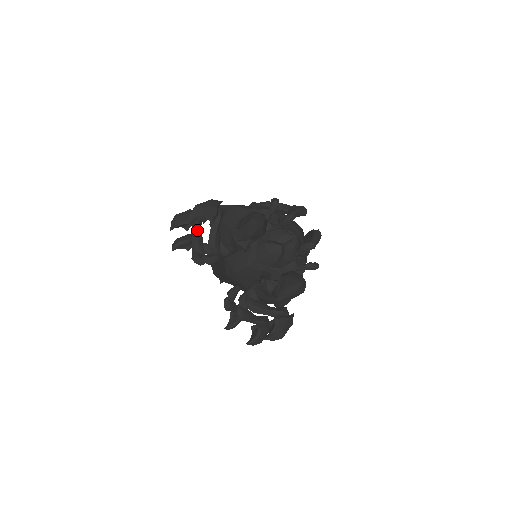
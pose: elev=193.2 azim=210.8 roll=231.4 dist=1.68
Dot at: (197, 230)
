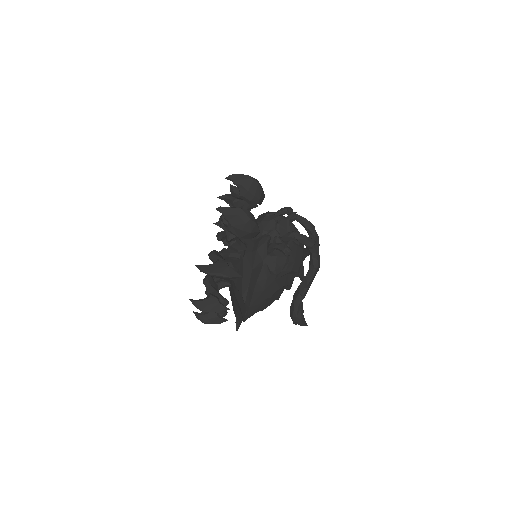
Dot at: occluded
